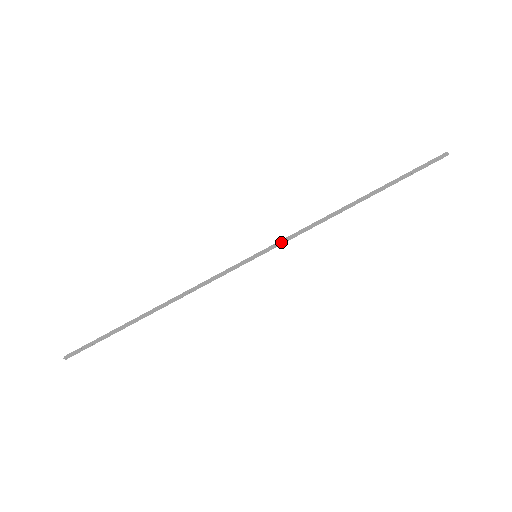
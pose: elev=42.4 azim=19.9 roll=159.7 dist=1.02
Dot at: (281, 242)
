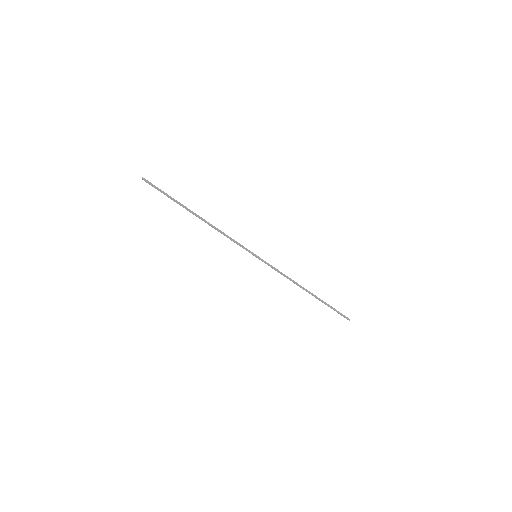
Dot at: (270, 266)
